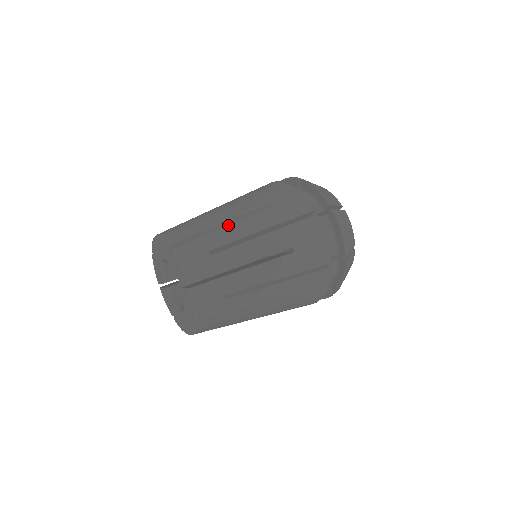
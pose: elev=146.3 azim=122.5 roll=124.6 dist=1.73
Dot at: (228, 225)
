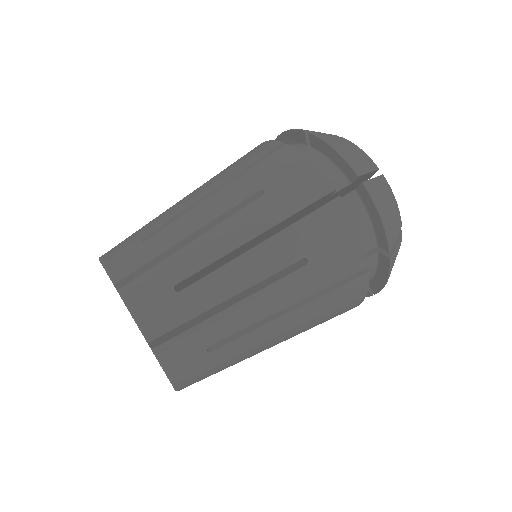
Dot at: (171, 208)
